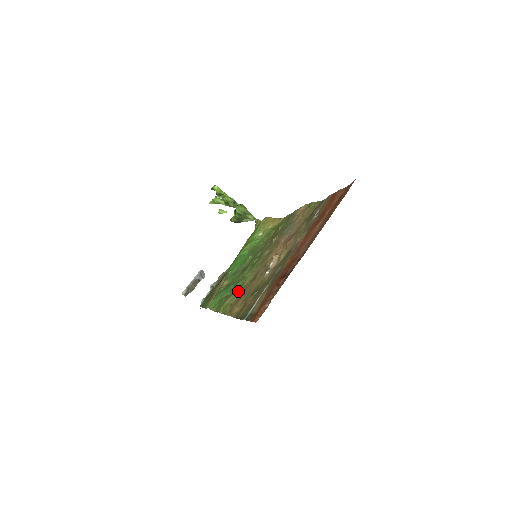
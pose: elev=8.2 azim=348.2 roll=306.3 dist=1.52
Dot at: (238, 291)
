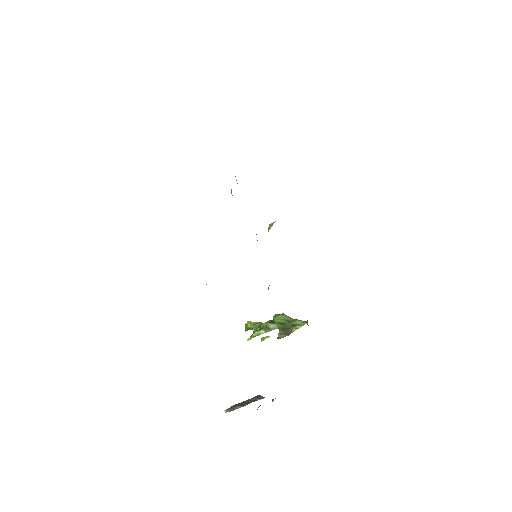
Dot at: occluded
